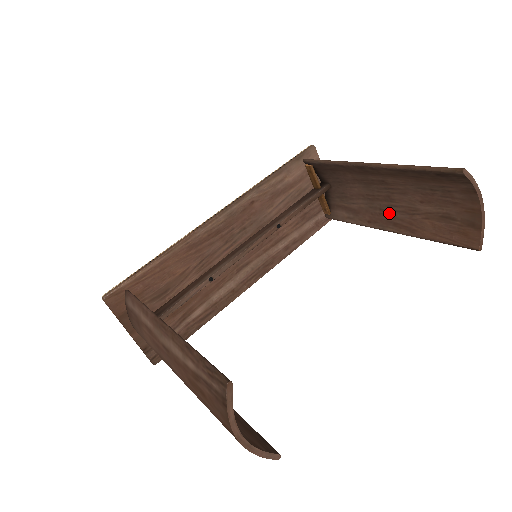
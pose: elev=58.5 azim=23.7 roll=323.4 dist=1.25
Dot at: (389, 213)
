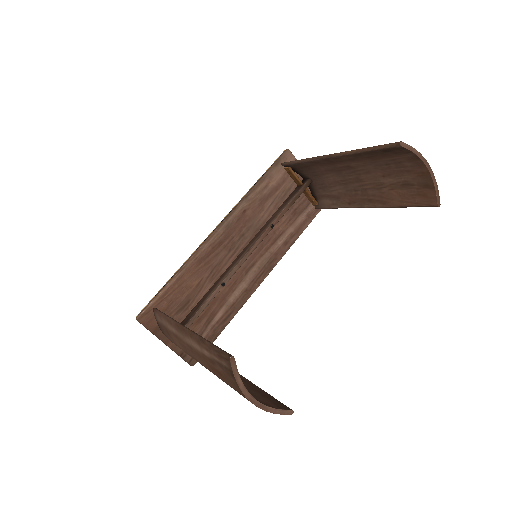
Dot at: (362, 192)
